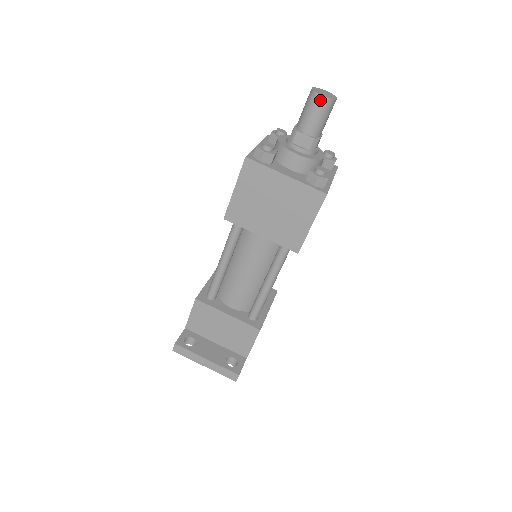
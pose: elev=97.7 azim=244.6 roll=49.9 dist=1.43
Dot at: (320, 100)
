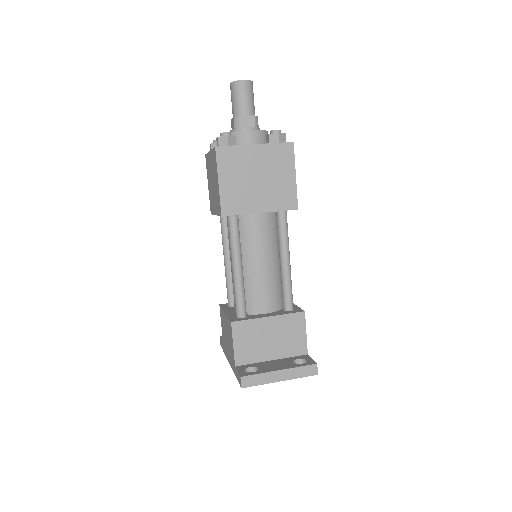
Dot at: (244, 84)
